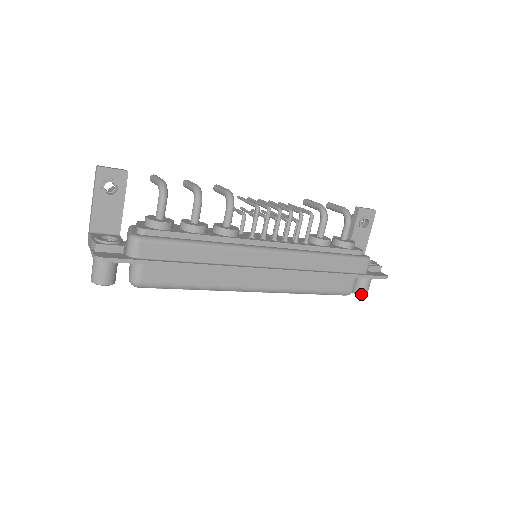
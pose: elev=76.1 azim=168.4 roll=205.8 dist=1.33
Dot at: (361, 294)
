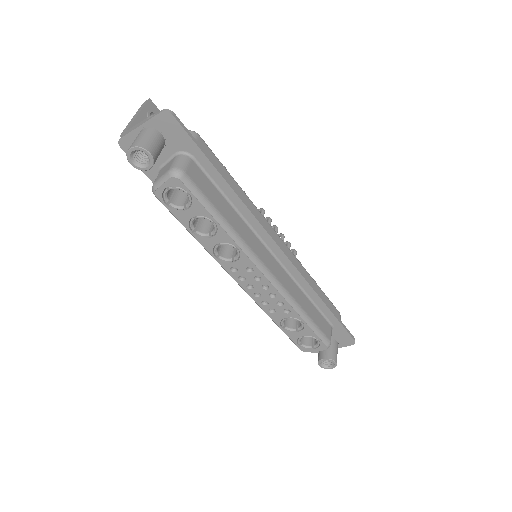
Dot at: (333, 359)
